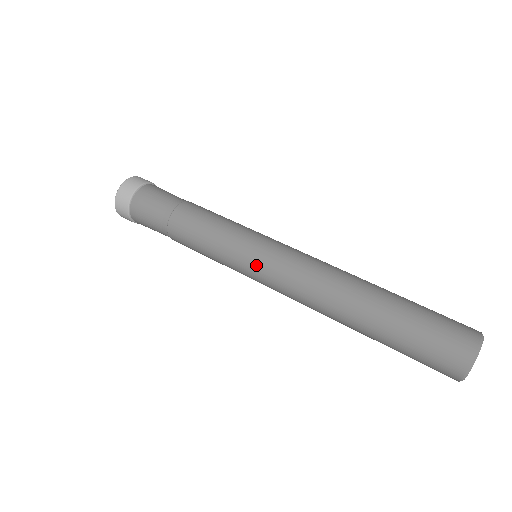
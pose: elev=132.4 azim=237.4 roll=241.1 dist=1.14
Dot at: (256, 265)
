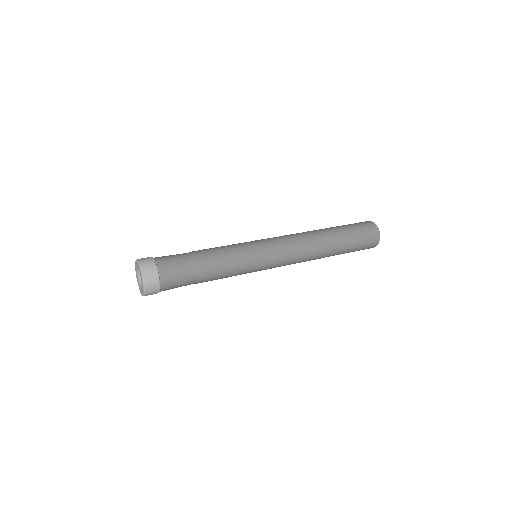
Dot at: (269, 251)
